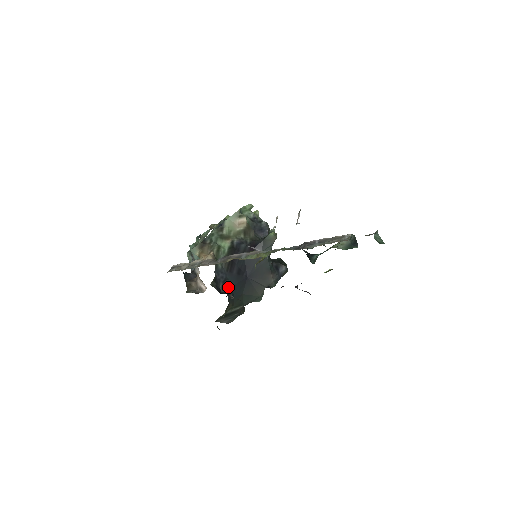
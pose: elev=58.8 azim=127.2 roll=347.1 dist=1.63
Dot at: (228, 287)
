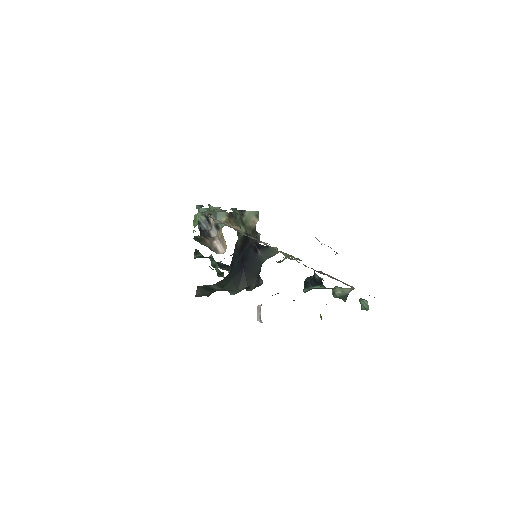
Dot at: (233, 264)
